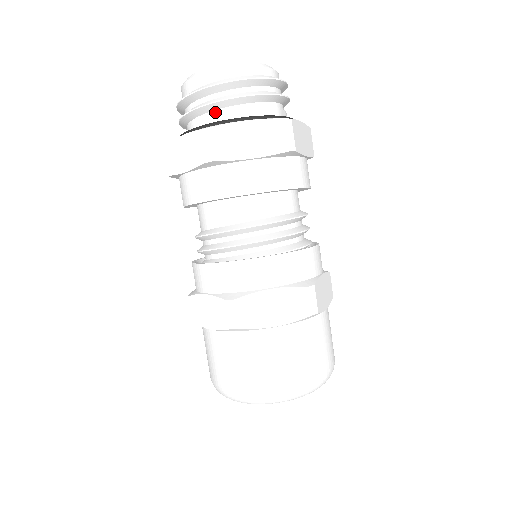
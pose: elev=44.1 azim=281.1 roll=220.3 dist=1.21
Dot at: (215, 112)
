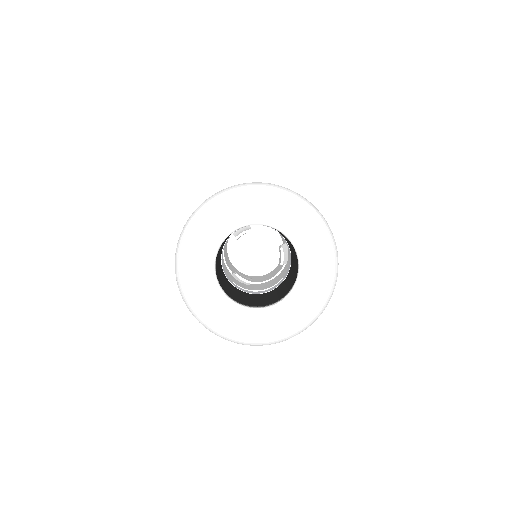
Dot at: occluded
